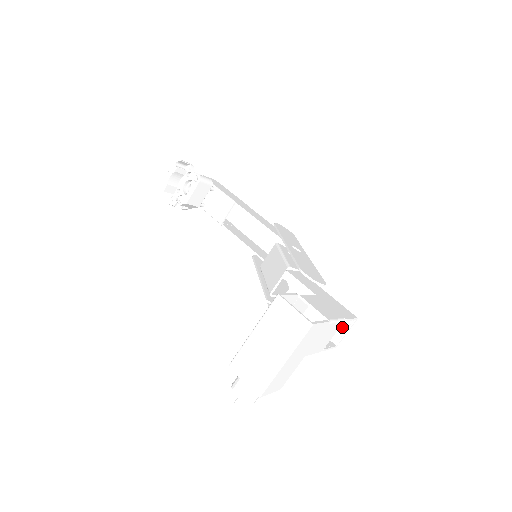
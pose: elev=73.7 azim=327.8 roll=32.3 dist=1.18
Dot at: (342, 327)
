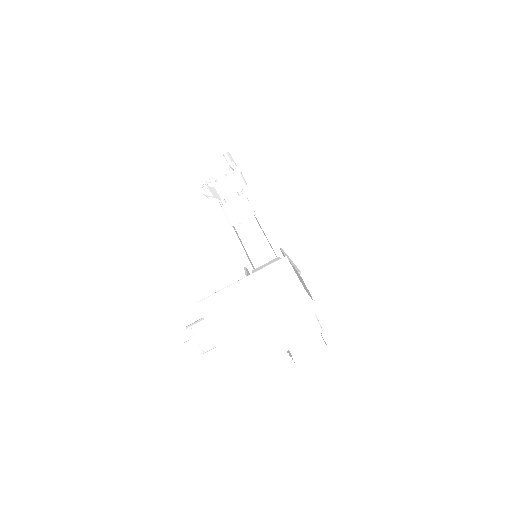
Dot at: (310, 348)
